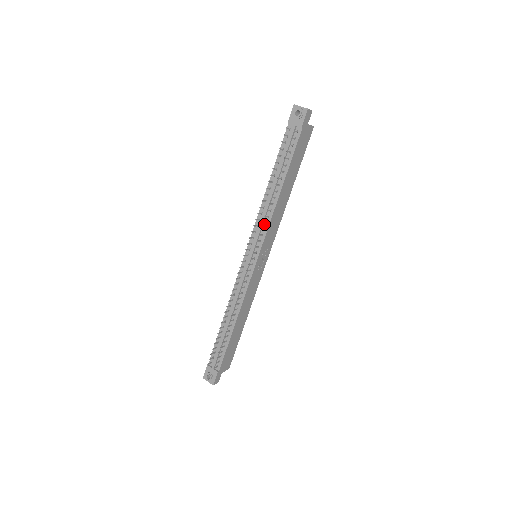
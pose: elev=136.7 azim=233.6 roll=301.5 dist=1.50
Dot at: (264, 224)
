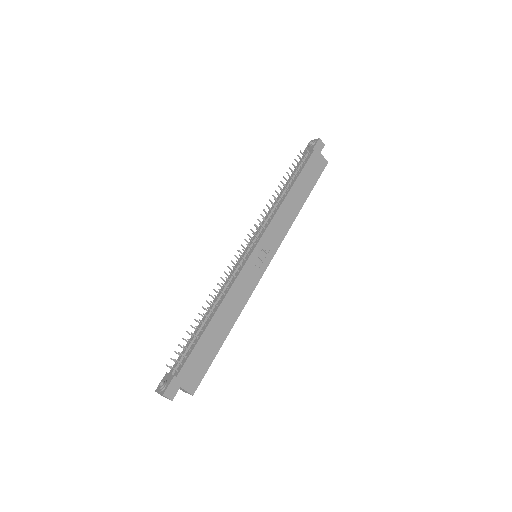
Dot at: (268, 220)
